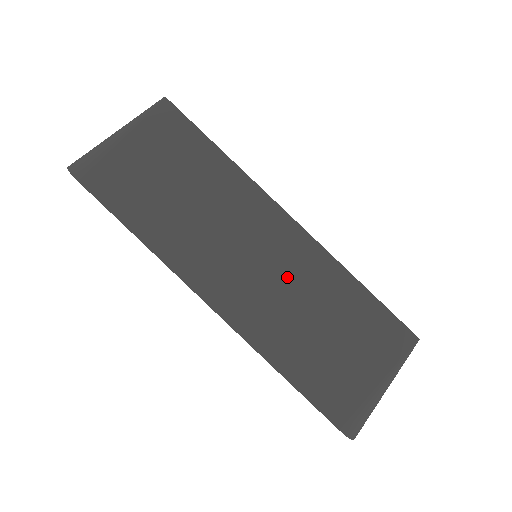
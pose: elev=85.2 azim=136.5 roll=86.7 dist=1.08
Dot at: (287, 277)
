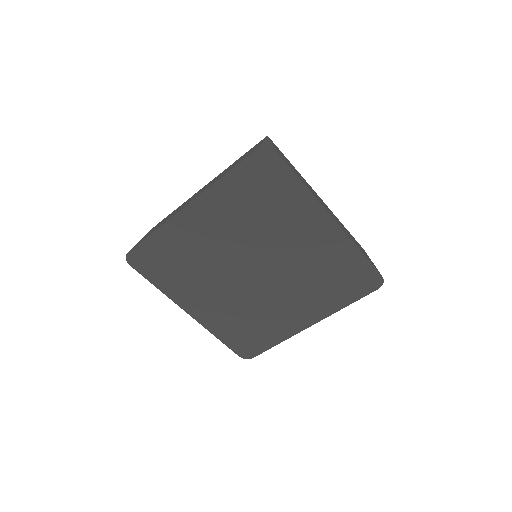
Dot at: occluded
